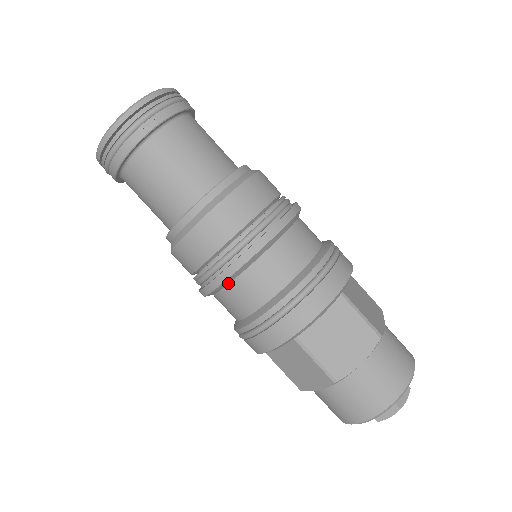
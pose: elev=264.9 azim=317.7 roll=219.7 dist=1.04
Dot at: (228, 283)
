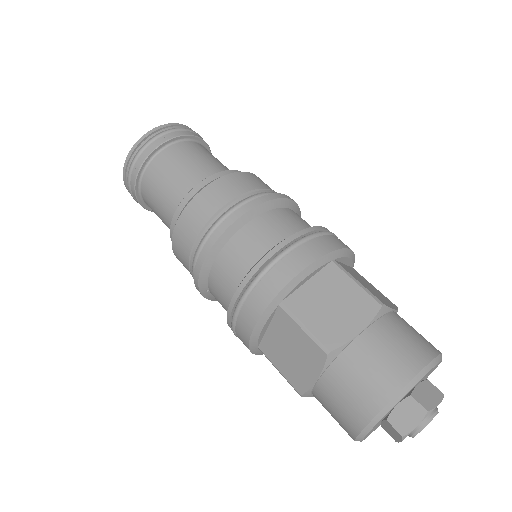
Dot at: (263, 212)
